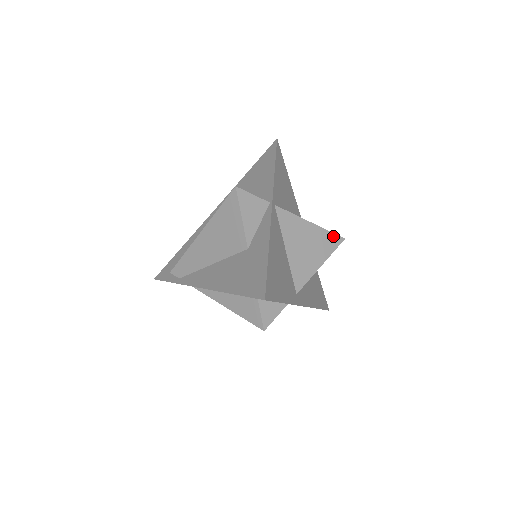
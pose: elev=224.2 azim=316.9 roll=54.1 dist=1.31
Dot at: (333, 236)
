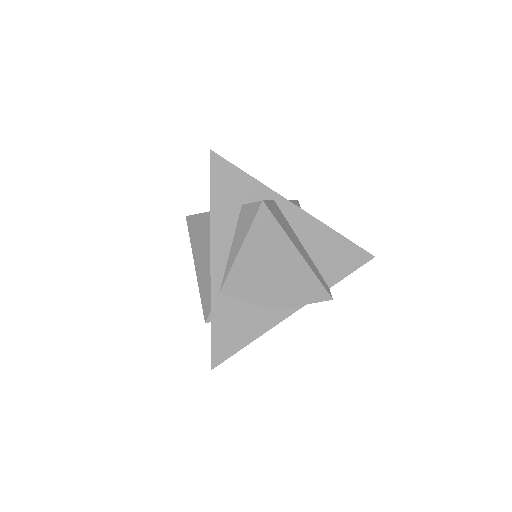
Dot at: occluded
